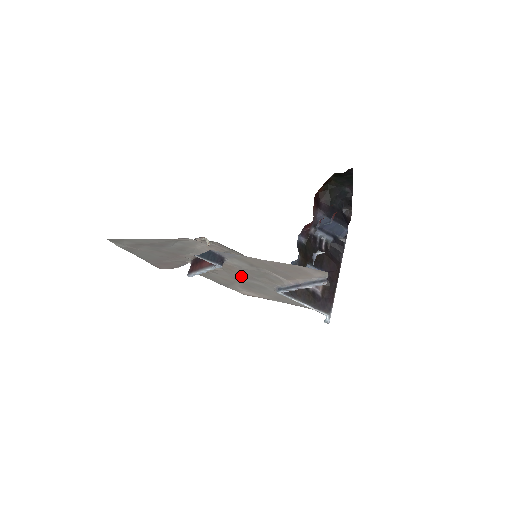
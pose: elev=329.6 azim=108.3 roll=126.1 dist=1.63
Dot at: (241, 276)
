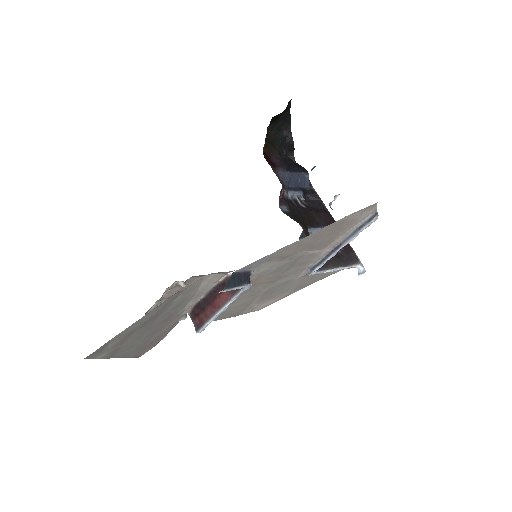
Dot at: (264, 285)
